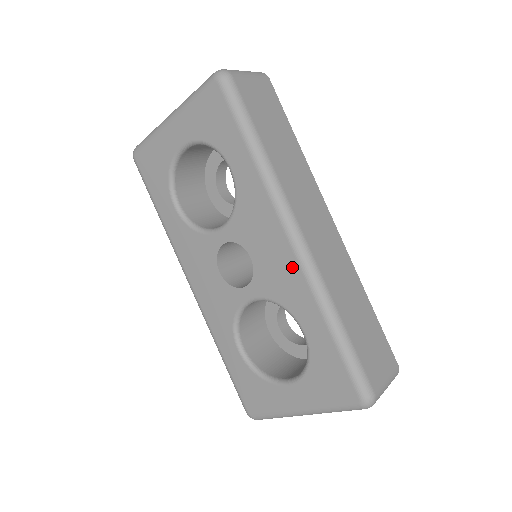
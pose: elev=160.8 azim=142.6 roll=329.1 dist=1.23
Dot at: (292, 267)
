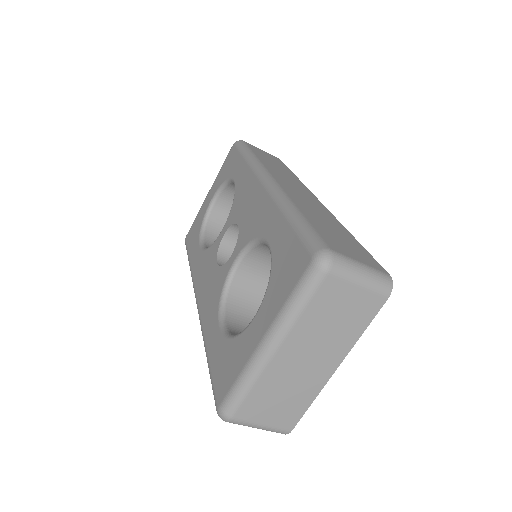
Dot at: (262, 199)
